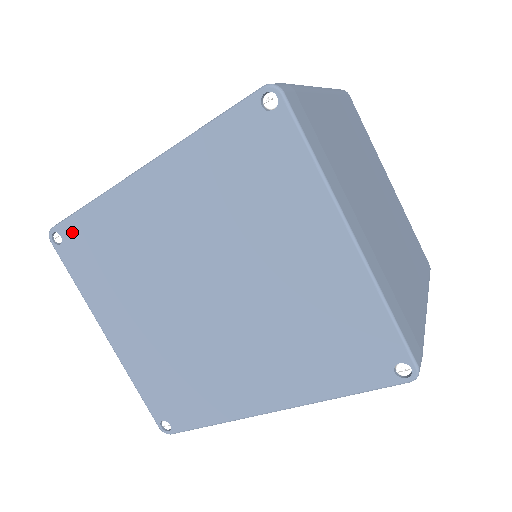
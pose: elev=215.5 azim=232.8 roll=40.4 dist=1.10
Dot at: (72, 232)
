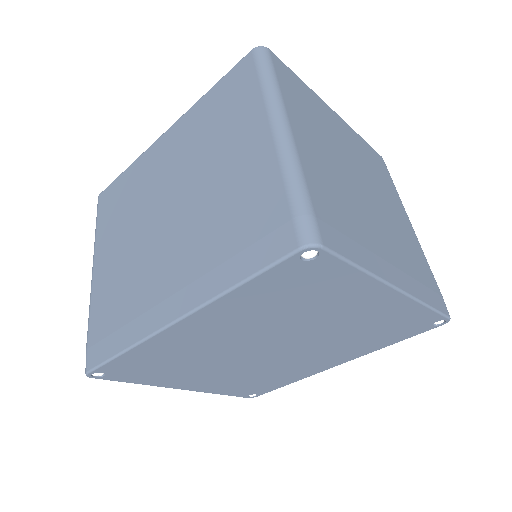
Dot at: (114, 368)
